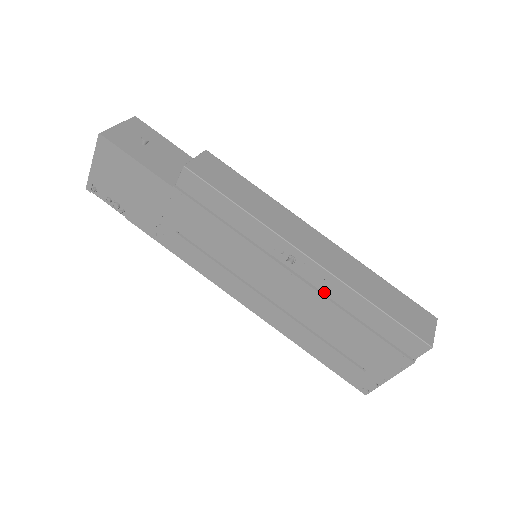
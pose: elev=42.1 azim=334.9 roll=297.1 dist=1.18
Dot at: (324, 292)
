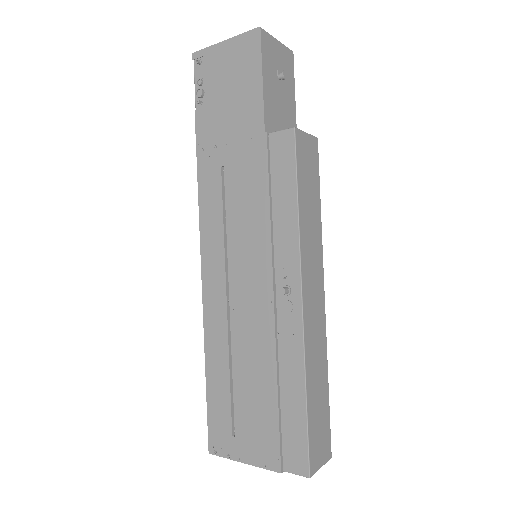
Dot at: (280, 343)
